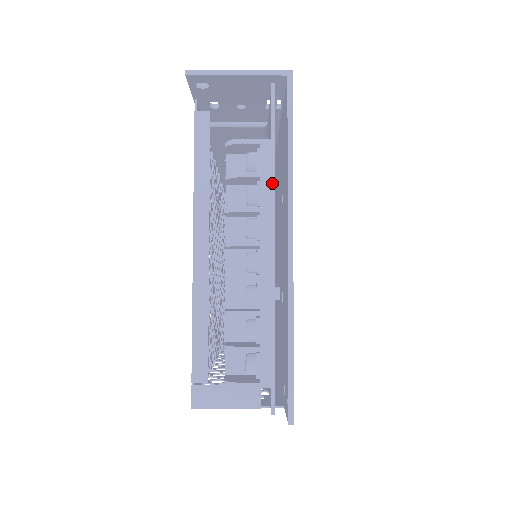
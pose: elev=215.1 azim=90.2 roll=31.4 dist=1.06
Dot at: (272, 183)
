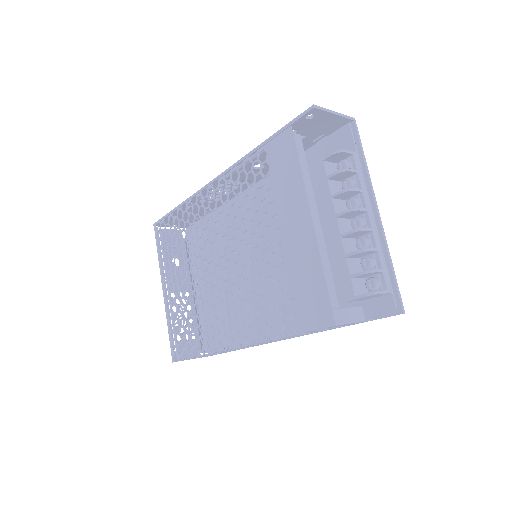
Dot at: (363, 177)
